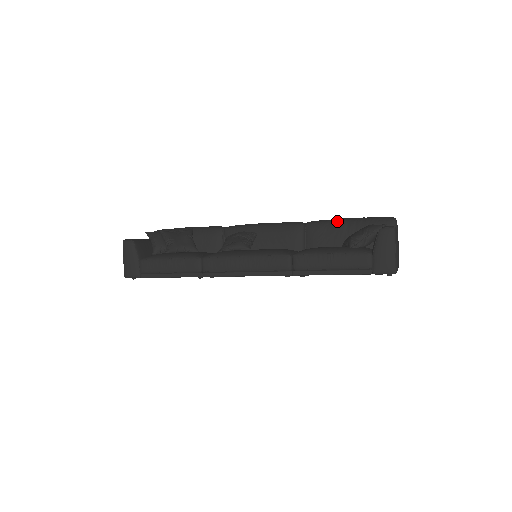
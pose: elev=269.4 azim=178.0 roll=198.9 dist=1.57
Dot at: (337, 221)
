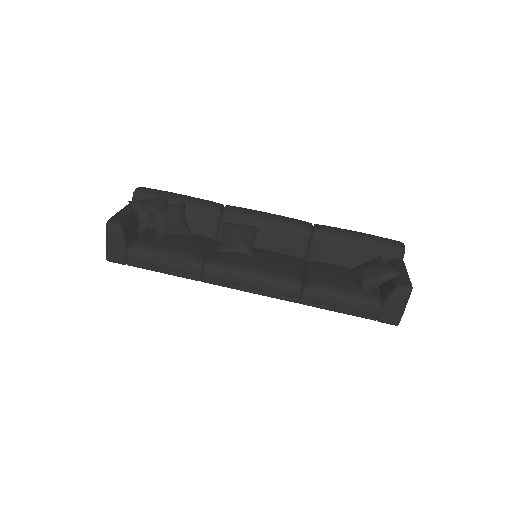
Dot at: (347, 236)
